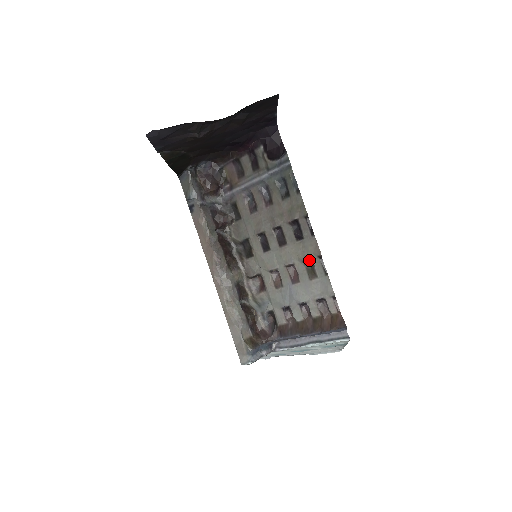
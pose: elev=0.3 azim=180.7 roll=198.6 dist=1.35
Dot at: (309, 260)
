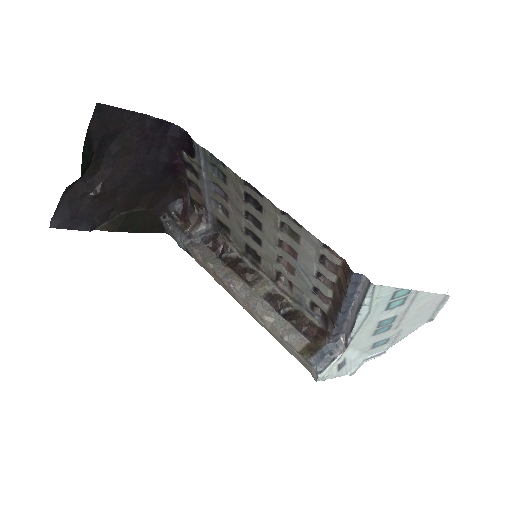
Dot at: (283, 224)
